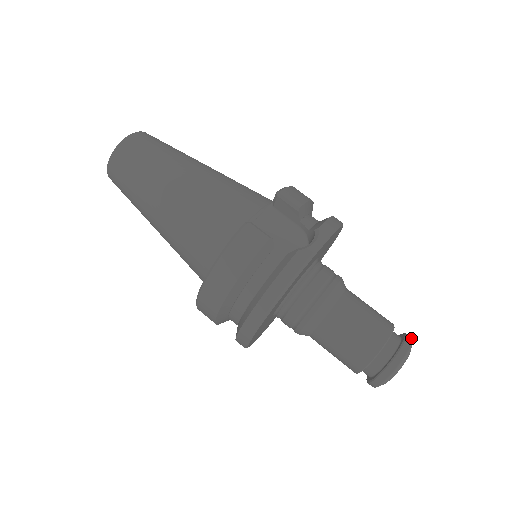
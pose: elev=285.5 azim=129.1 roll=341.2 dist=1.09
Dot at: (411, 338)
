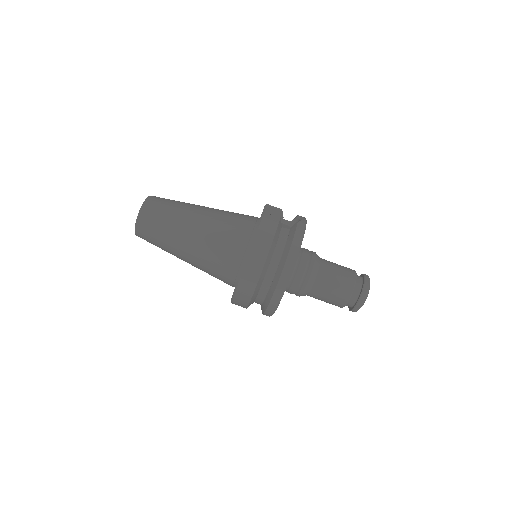
Dot at: occluded
